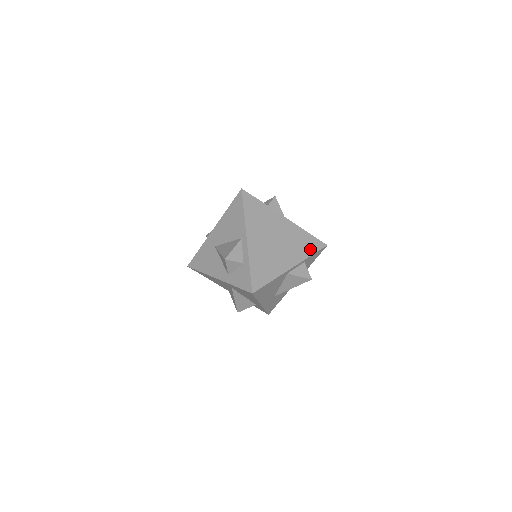
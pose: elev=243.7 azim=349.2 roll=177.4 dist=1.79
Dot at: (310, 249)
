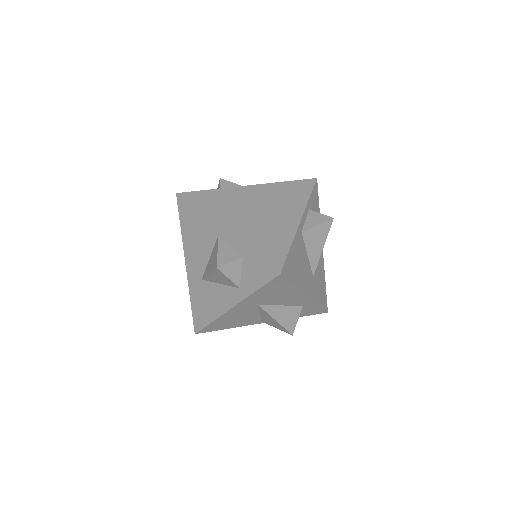
Dot at: (302, 193)
